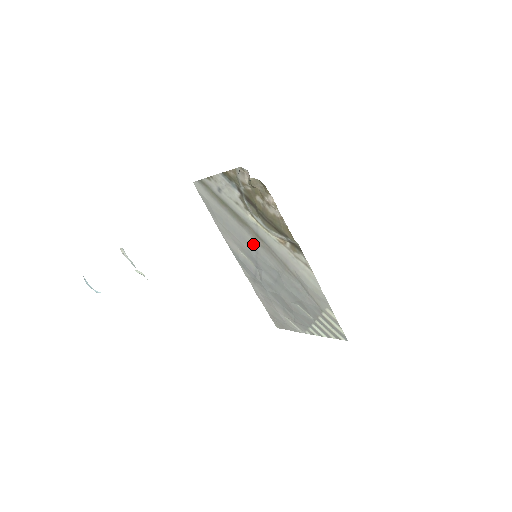
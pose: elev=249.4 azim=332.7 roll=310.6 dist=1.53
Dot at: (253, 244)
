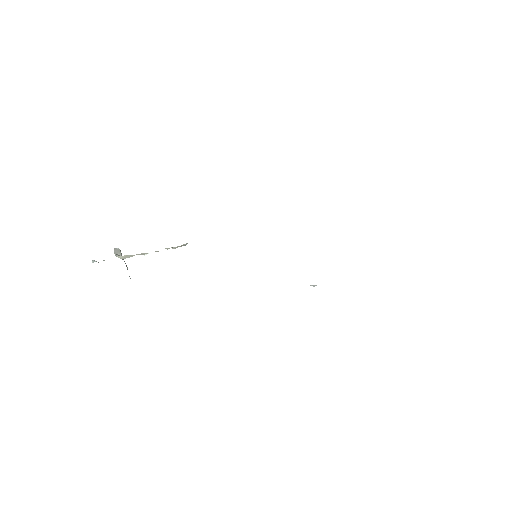
Dot at: occluded
